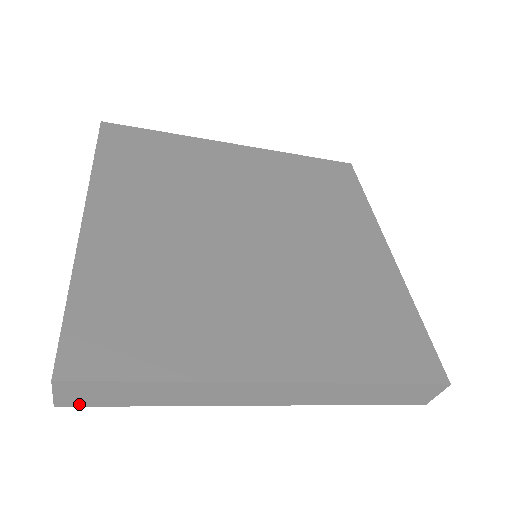
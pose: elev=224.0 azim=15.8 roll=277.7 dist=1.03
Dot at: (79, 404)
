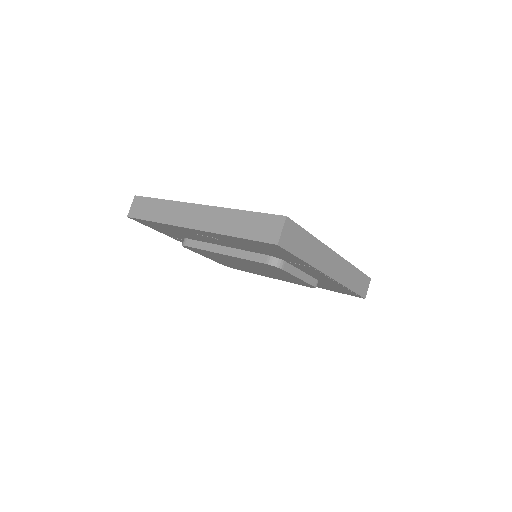
Dot at: (285, 246)
